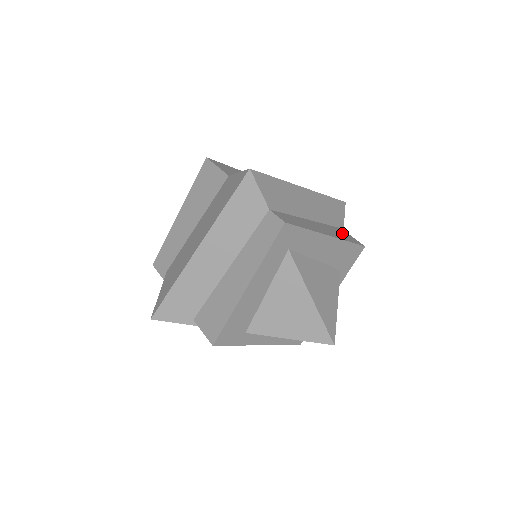
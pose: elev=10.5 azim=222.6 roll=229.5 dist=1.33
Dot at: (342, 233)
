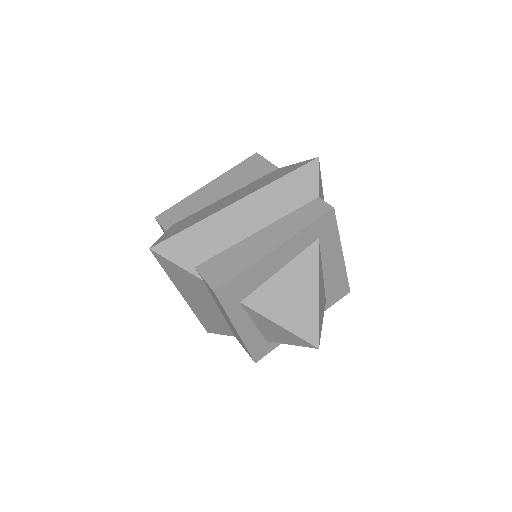
Dot at: occluded
